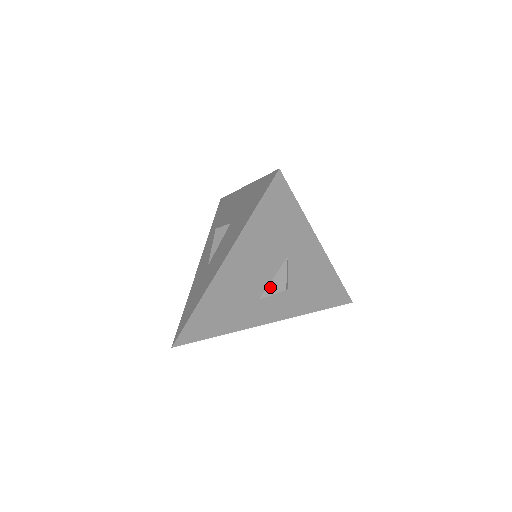
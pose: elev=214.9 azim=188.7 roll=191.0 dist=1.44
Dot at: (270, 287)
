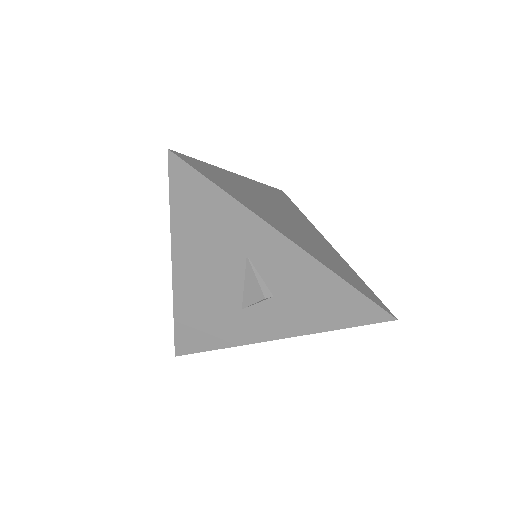
Dot at: (246, 294)
